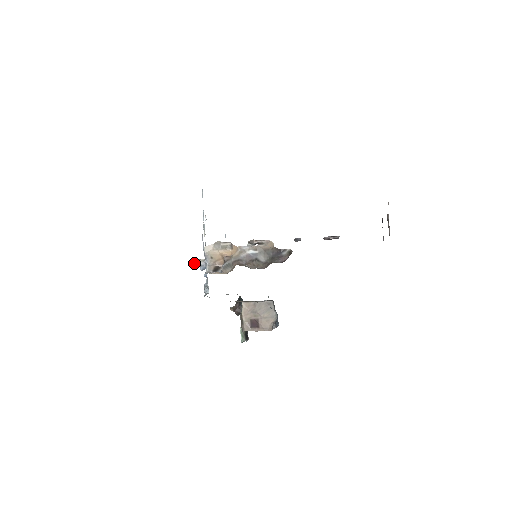
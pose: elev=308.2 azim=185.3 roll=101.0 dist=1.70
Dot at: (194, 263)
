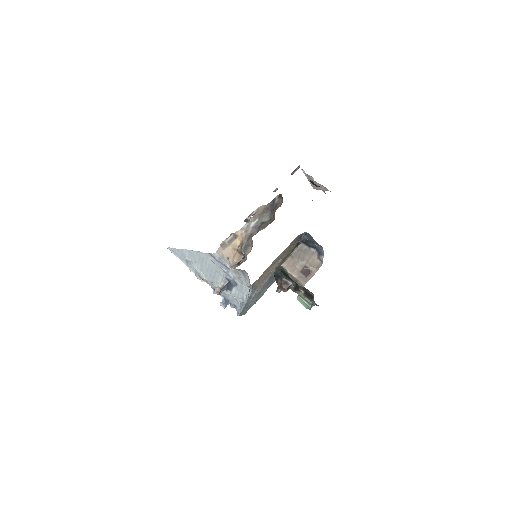
Dot at: (216, 288)
